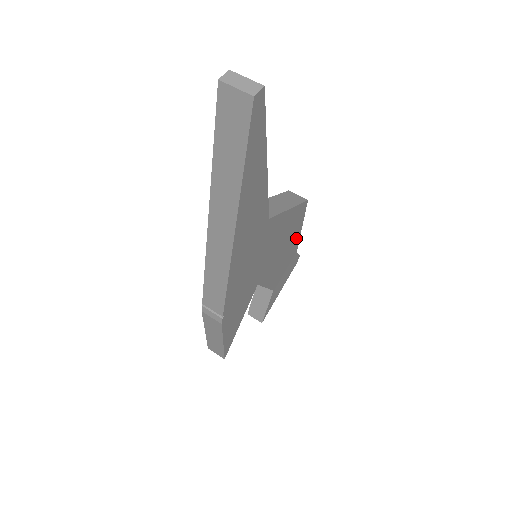
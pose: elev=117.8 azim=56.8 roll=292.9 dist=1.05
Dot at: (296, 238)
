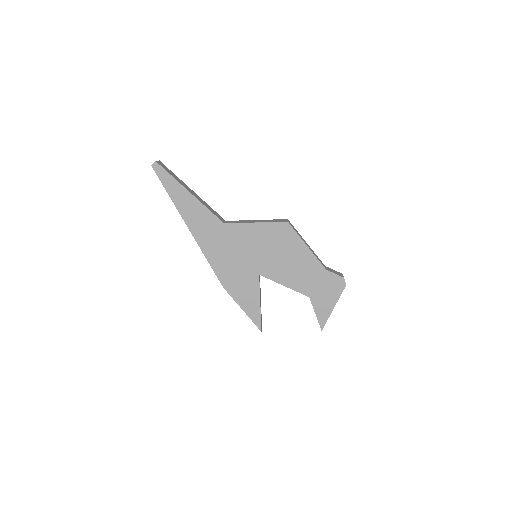
Dot at: (305, 253)
